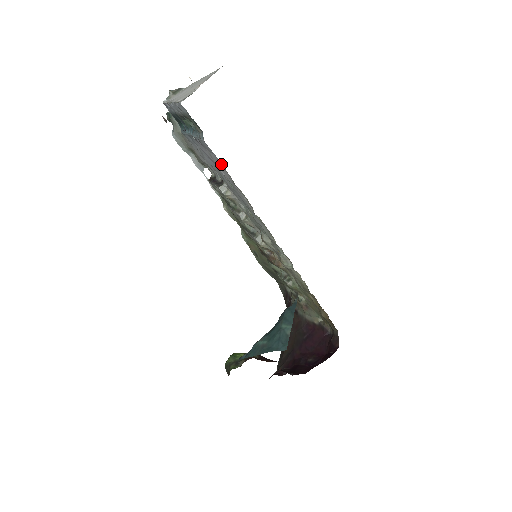
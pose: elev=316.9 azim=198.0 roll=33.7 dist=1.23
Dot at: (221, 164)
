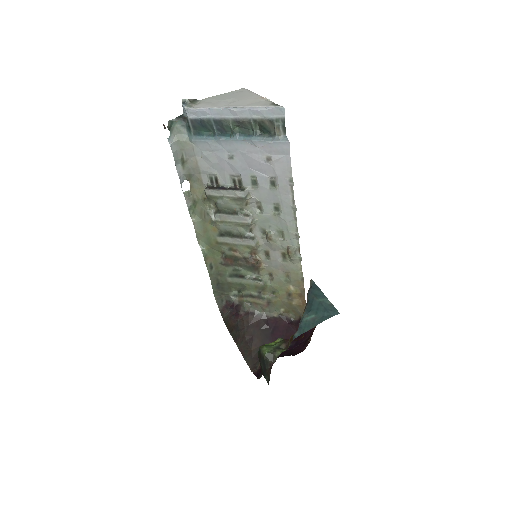
Dot at: (289, 164)
